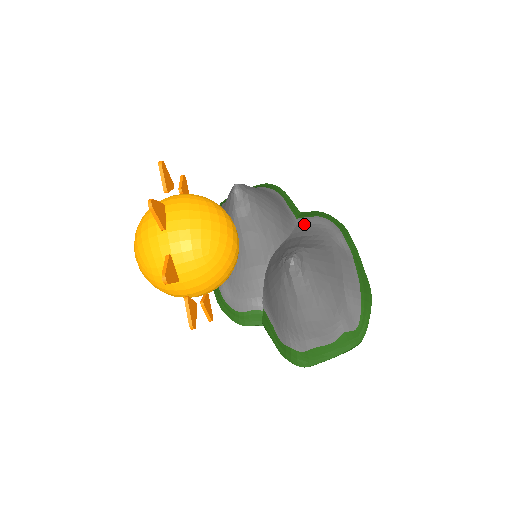
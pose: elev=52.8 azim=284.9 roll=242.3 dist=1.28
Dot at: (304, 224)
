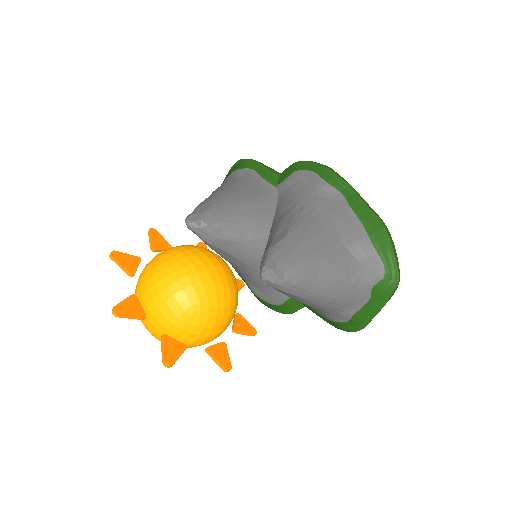
Dot at: (284, 191)
